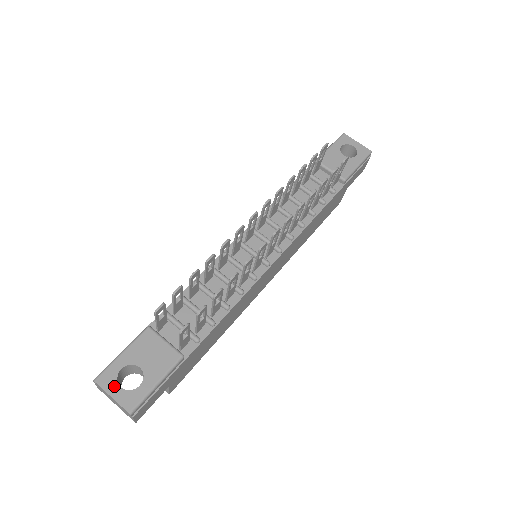
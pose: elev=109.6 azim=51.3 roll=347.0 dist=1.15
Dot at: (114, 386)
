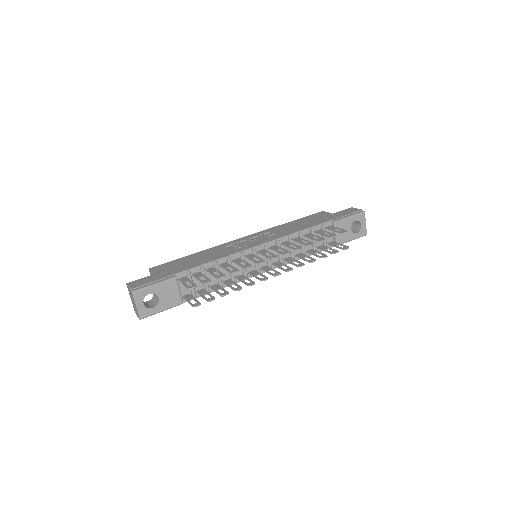
Dot at: (141, 301)
